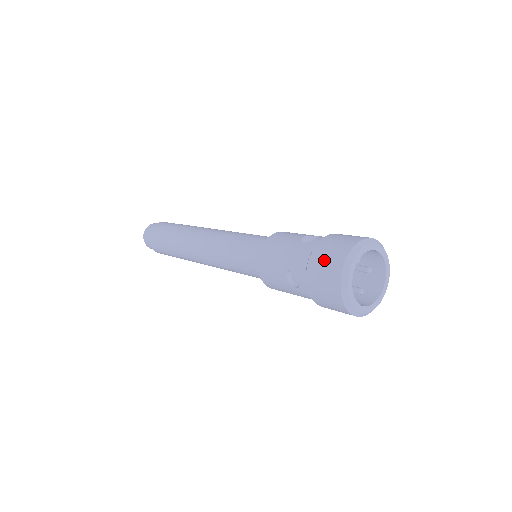
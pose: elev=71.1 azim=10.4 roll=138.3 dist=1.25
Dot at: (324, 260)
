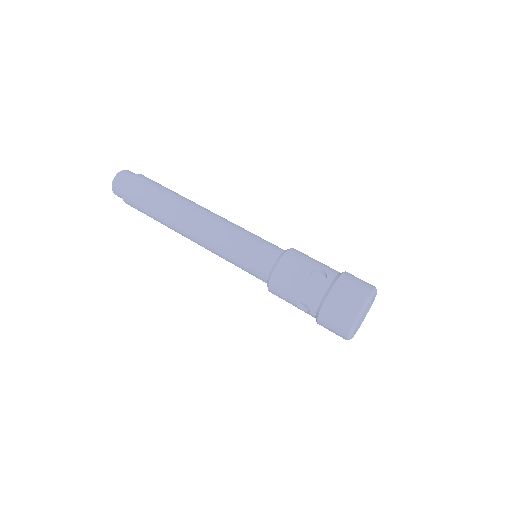
Dot at: (337, 312)
